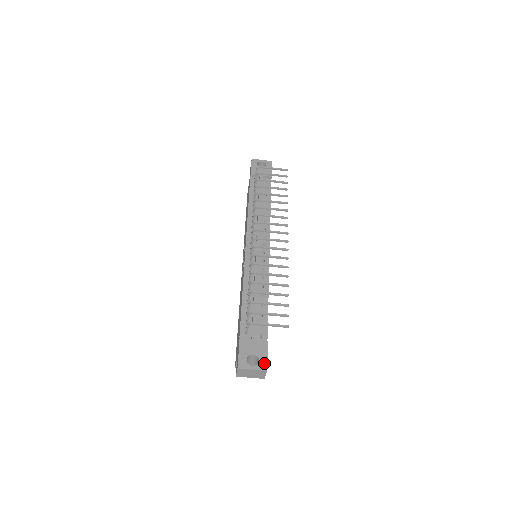
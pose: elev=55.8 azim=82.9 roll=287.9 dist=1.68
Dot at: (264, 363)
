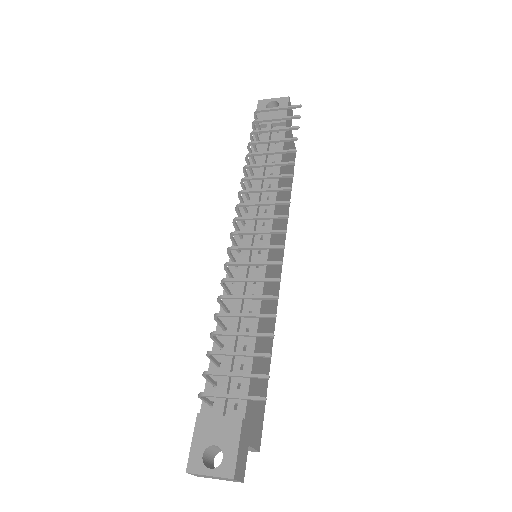
Dot at: (230, 463)
